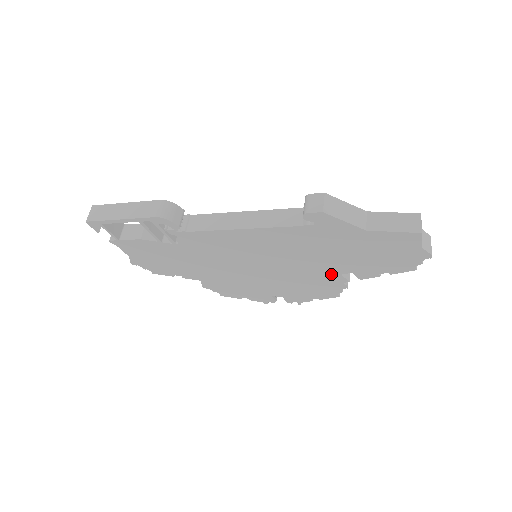
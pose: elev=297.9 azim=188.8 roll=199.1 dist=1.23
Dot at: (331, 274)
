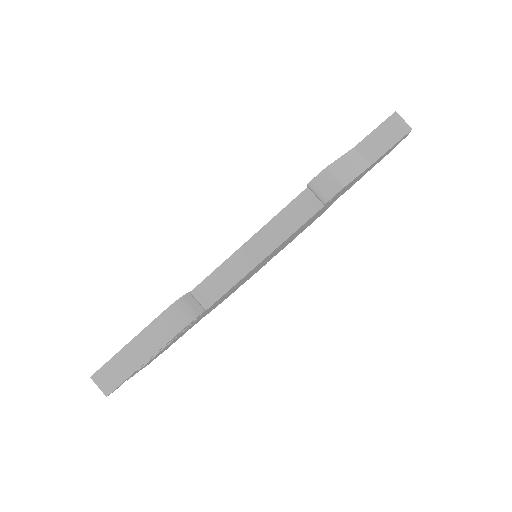
Dot at: occluded
